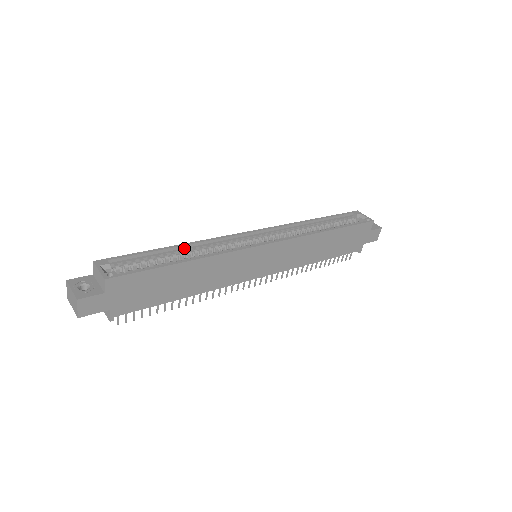
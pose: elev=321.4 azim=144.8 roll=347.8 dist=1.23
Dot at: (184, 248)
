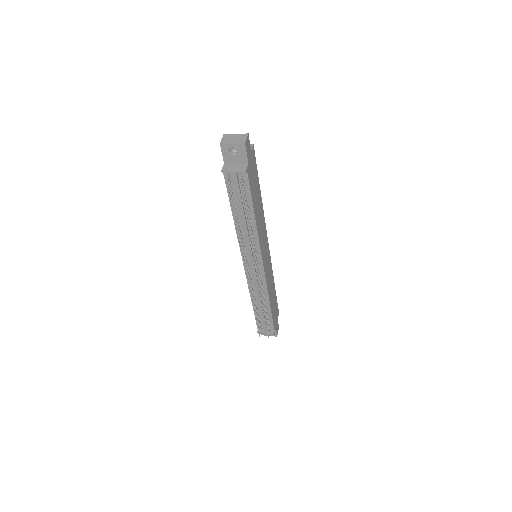
Dot at: occluded
